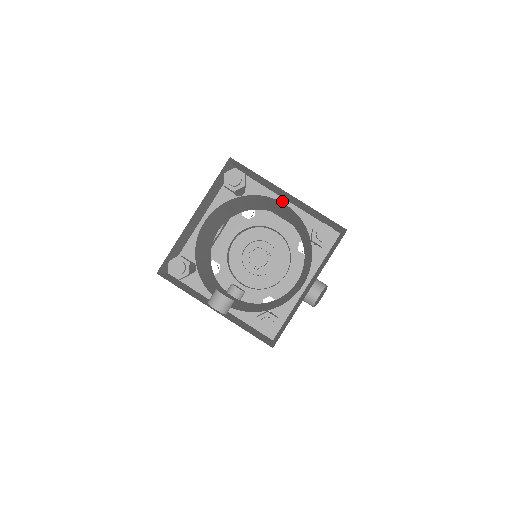
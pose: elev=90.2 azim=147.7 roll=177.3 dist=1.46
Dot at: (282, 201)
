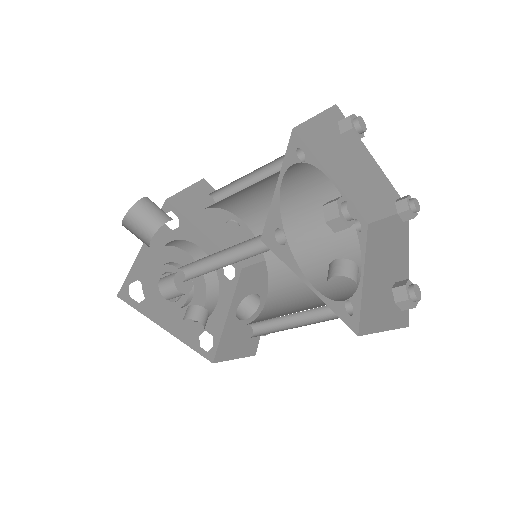
Dot at: (331, 179)
